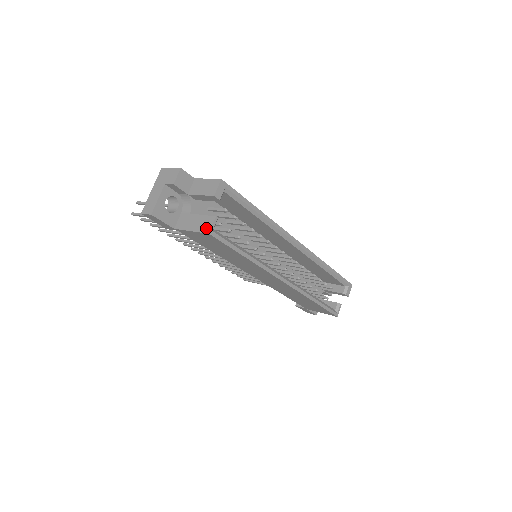
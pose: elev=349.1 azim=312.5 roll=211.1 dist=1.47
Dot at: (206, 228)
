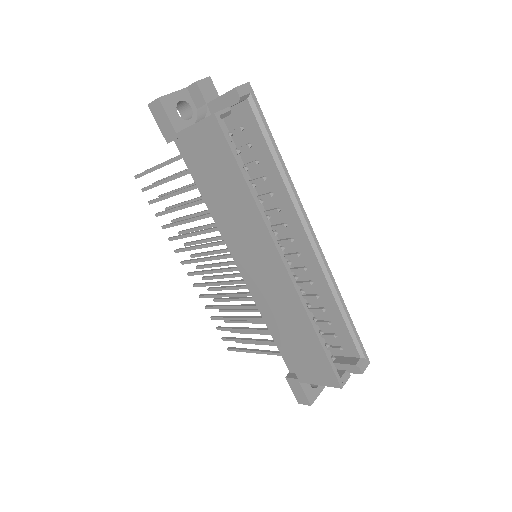
Dot at: occluded
